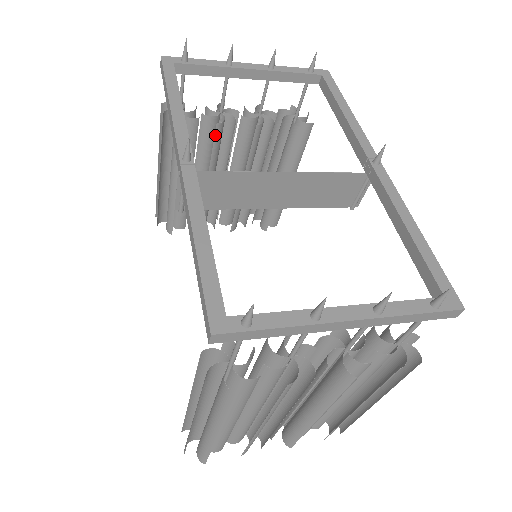
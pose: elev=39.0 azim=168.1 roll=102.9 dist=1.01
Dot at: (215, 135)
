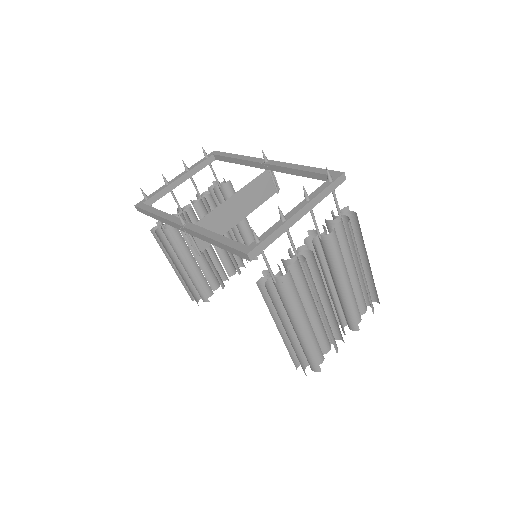
Dot at: occluded
